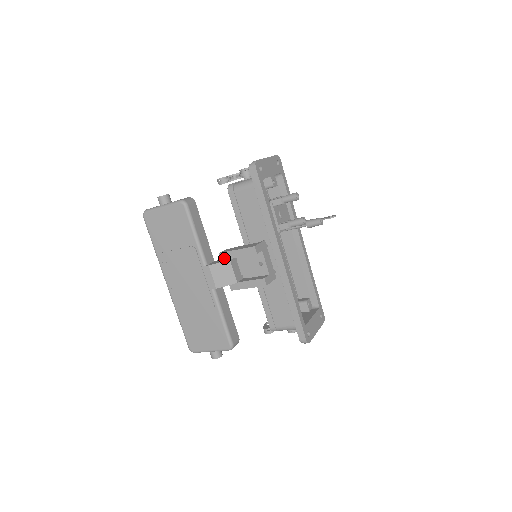
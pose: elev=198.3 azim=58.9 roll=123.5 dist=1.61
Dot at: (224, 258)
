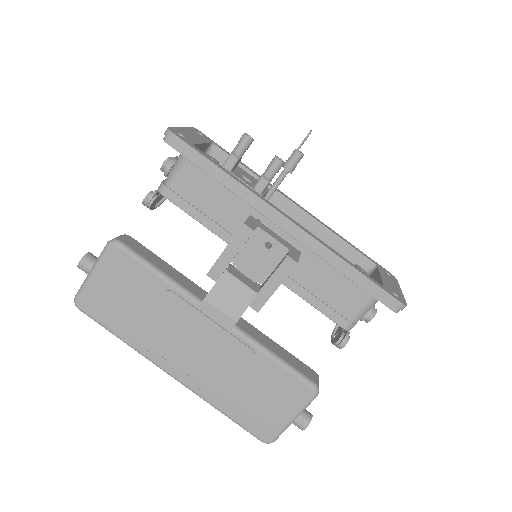
Dot at: (217, 276)
